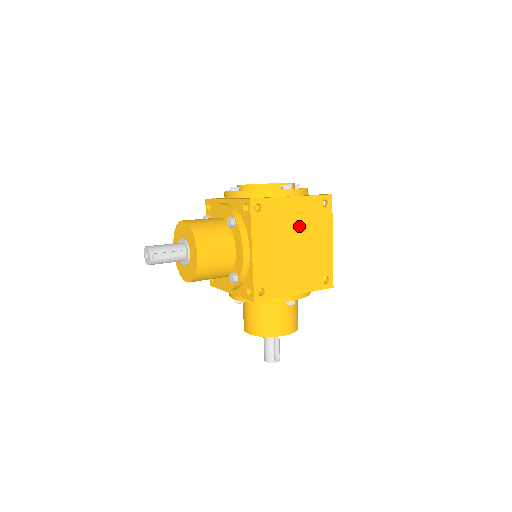
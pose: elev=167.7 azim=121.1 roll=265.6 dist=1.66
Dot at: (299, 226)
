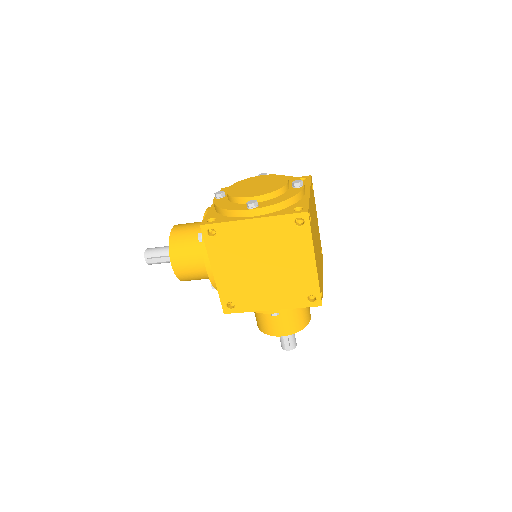
Dot at: (265, 247)
